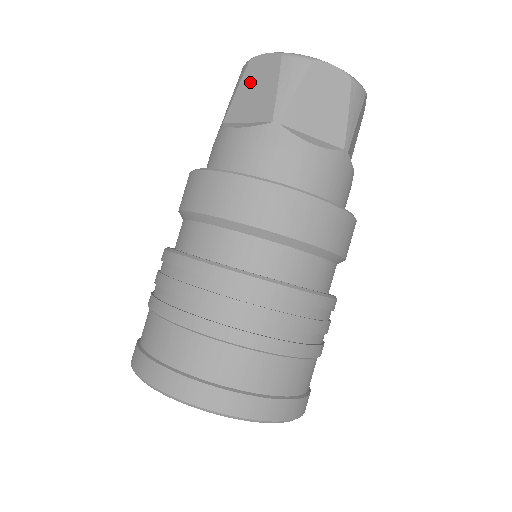
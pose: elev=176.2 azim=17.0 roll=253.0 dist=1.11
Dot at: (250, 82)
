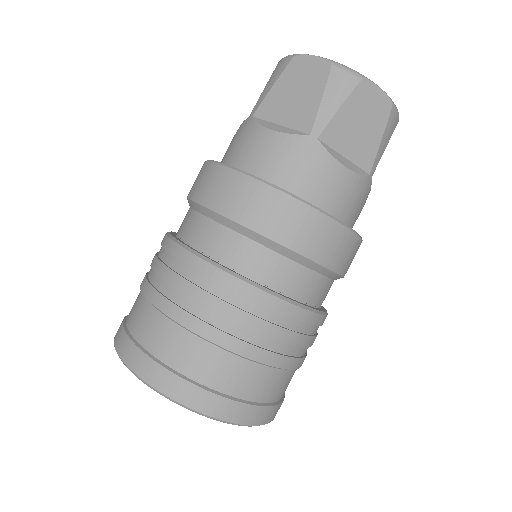
Dot at: (291, 81)
